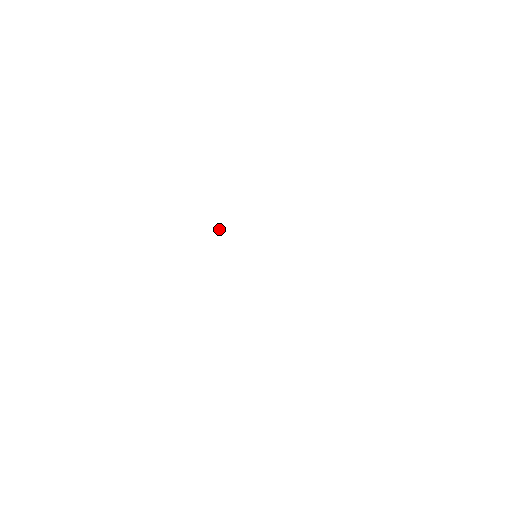
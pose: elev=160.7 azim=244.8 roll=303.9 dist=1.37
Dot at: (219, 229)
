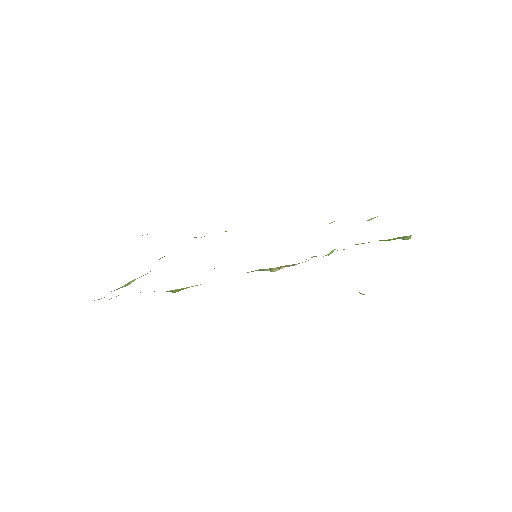
Dot at: occluded
